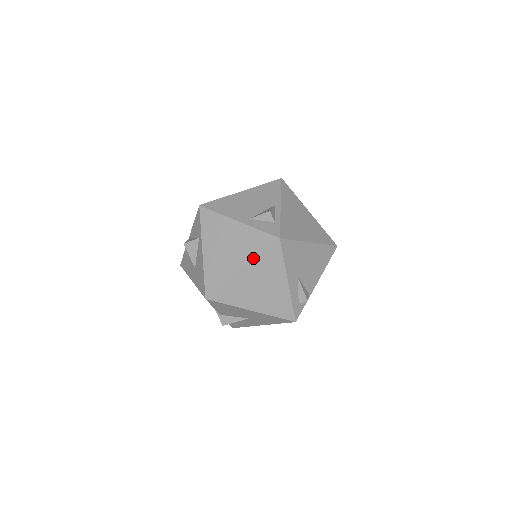
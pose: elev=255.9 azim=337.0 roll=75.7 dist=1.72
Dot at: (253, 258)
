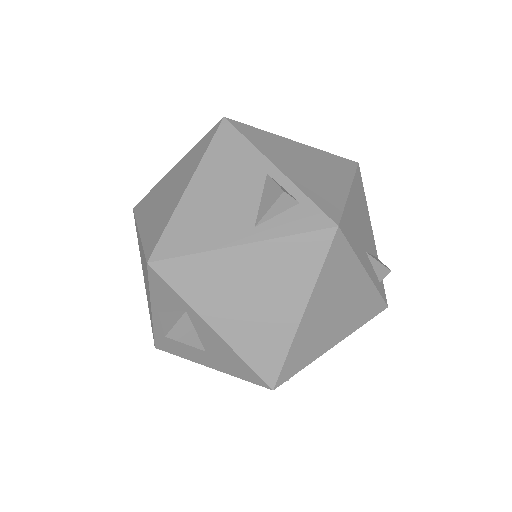
Dot at: (312, 285)
